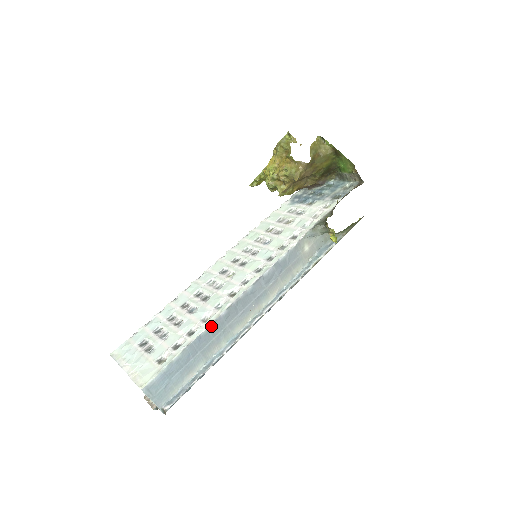
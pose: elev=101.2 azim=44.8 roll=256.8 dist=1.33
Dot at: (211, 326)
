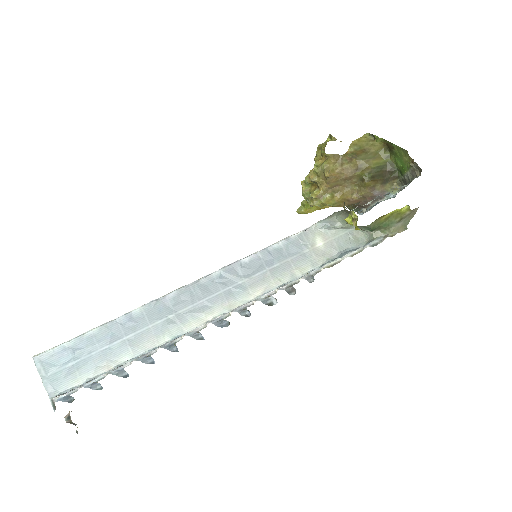
Dot at: (149, 306)
